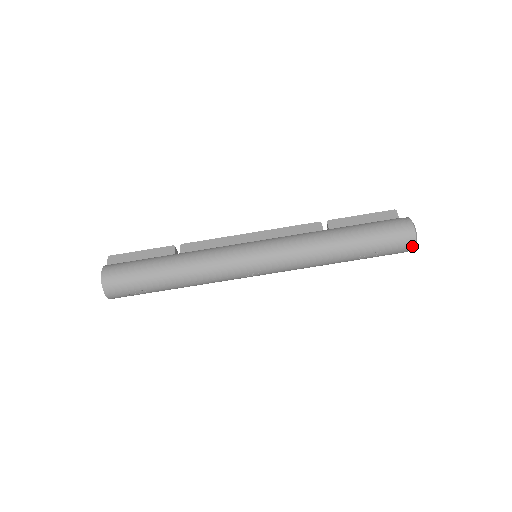
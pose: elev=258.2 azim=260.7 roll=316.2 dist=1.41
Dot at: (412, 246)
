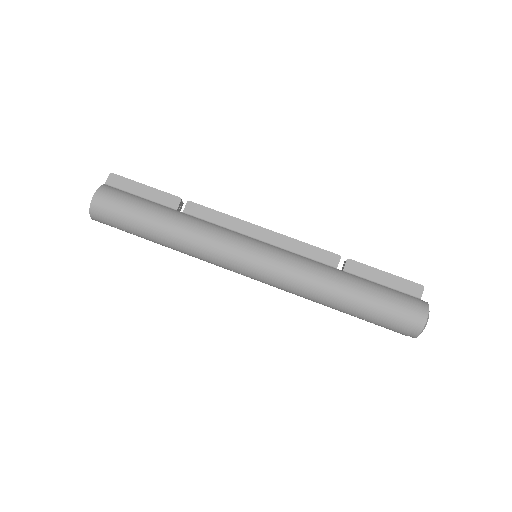
Dot at: (412, 336)
